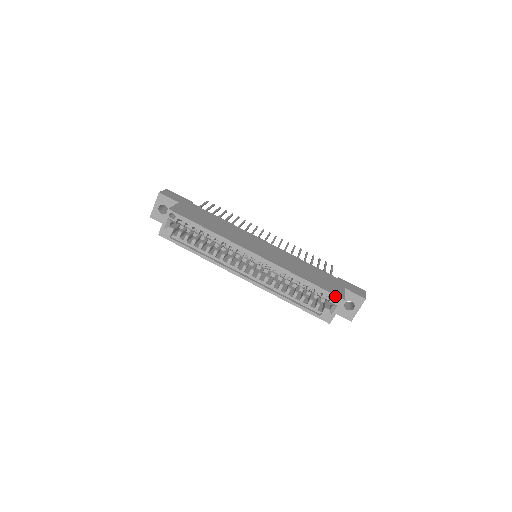
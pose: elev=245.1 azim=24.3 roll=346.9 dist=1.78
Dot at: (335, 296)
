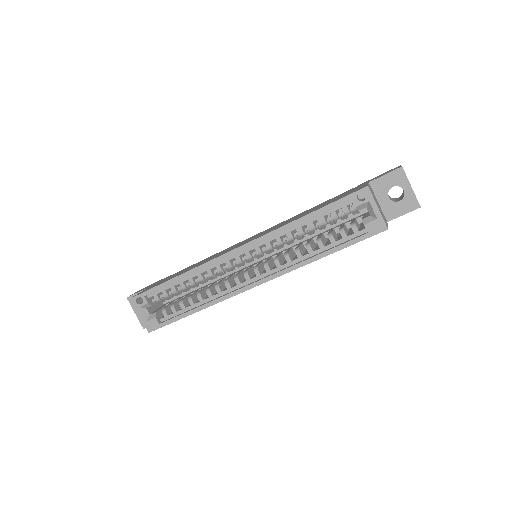
Dot at: (354, 194)
